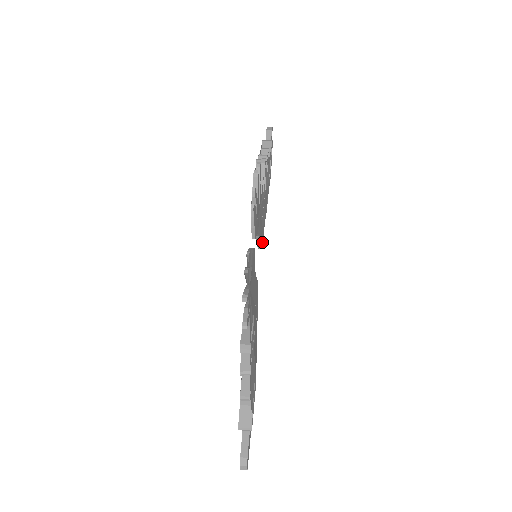
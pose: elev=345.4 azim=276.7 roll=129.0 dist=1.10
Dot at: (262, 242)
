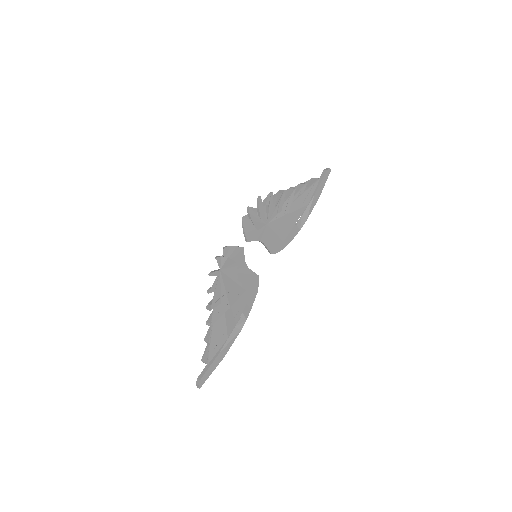
Dot at: occluded
